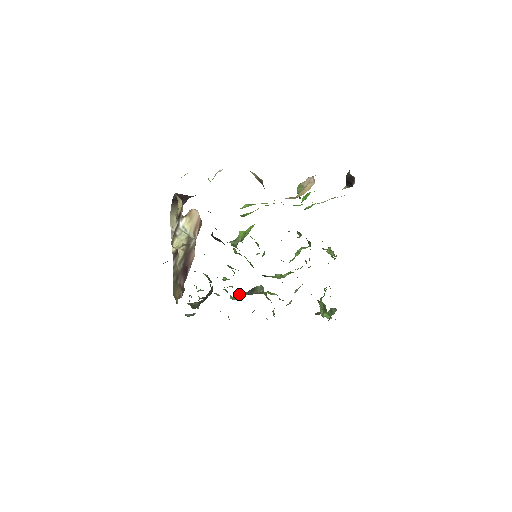
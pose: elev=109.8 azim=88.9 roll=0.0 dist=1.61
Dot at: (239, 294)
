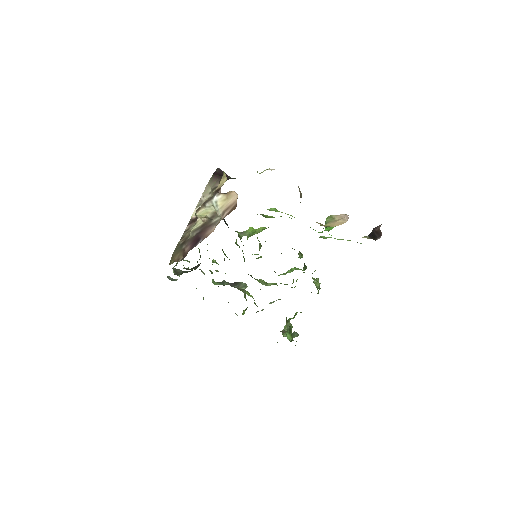
Dot at: occluded
